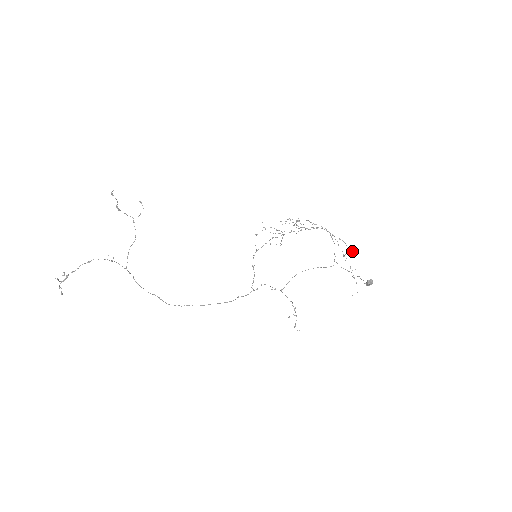
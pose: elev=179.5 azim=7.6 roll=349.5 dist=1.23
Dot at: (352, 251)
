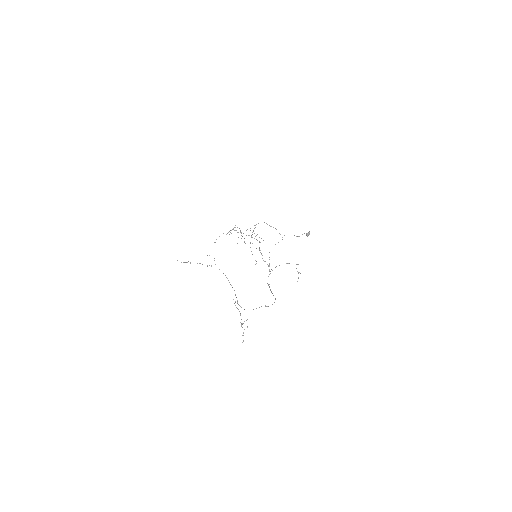
Dot at: occluded
